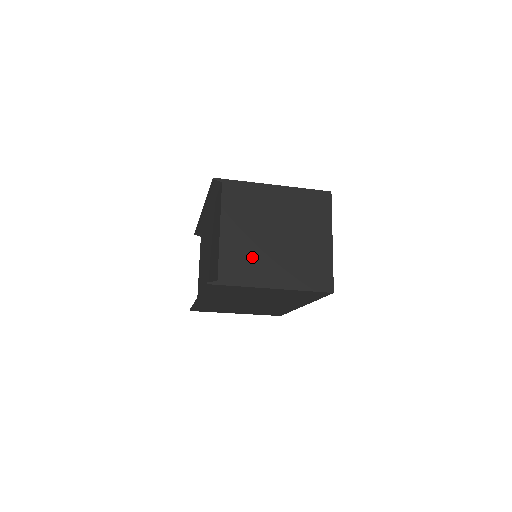
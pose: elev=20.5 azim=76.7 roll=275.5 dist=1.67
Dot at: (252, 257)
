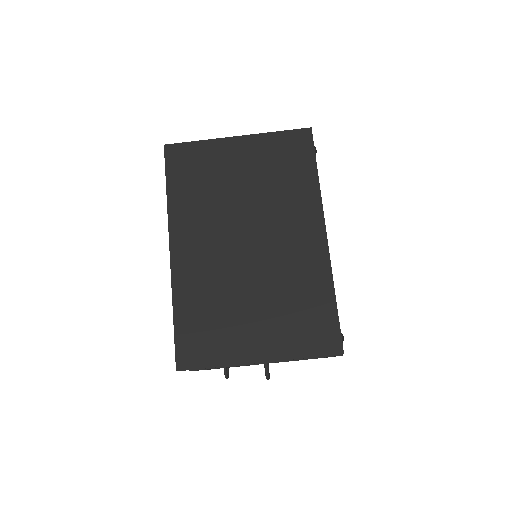
Dot at: occluded
